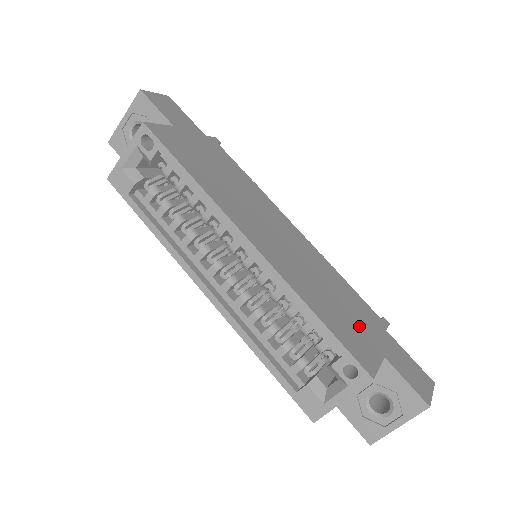
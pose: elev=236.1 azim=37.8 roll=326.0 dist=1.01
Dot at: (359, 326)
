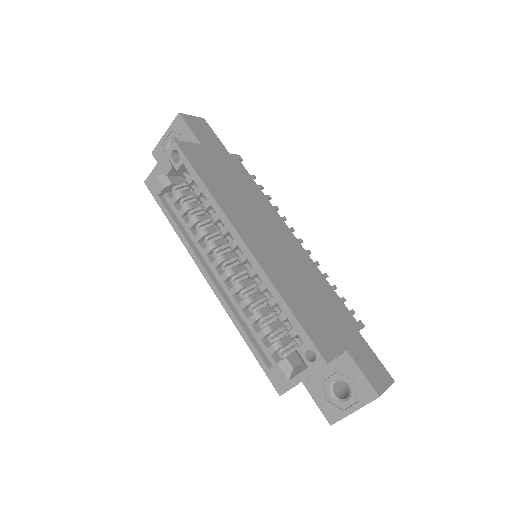
Dot at: (330, 322)
